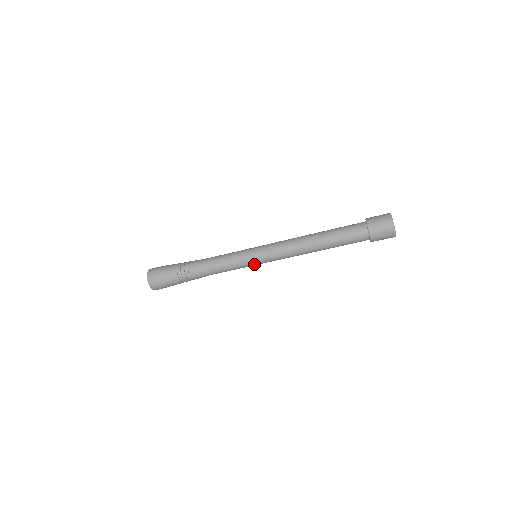
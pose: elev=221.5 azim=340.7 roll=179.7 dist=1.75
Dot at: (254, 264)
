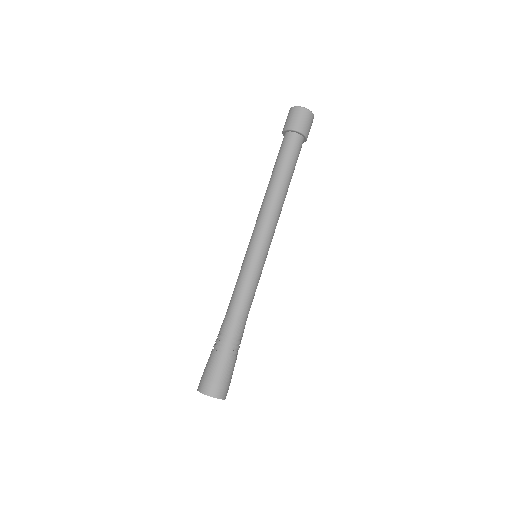
Dot at: (258, 258)
